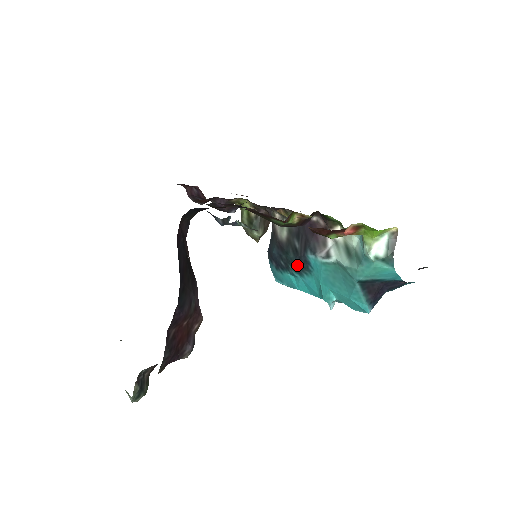
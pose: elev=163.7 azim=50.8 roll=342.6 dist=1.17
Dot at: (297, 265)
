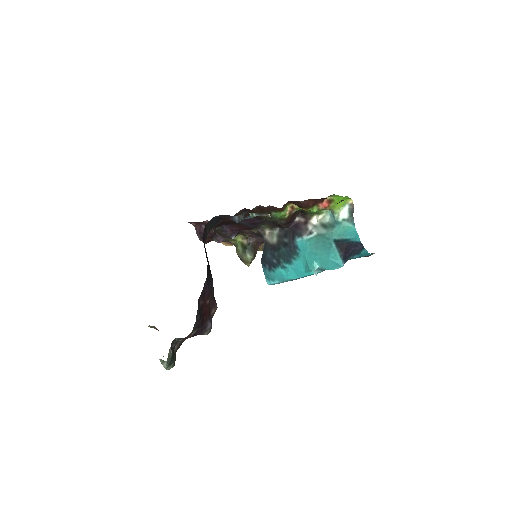
Dot at: (287, 255)
